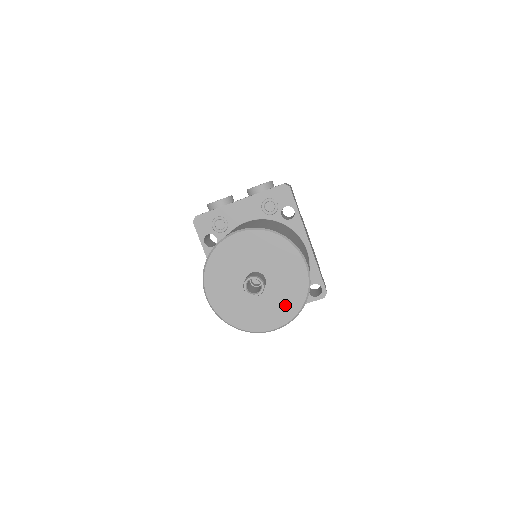
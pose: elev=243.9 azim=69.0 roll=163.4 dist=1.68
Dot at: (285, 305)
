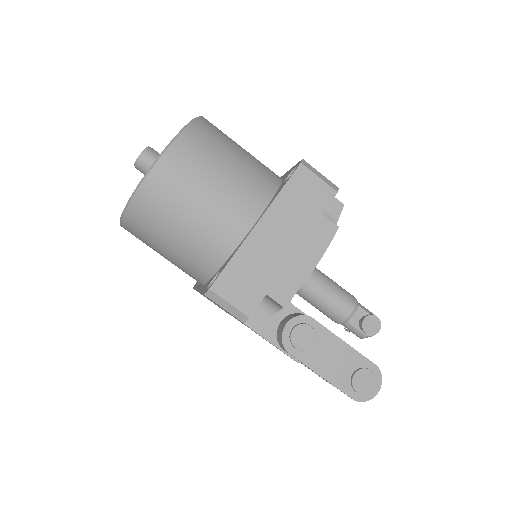
Dot at: occluded
